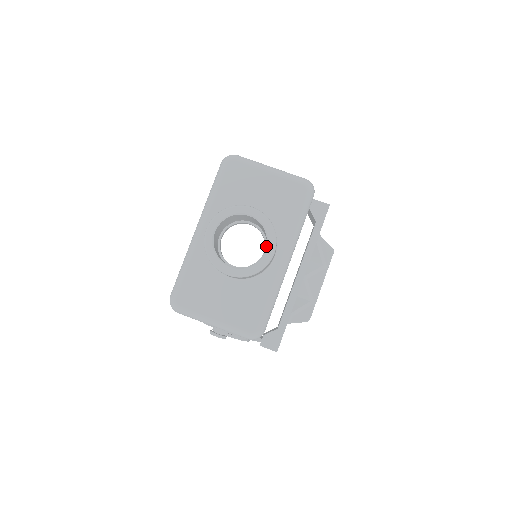
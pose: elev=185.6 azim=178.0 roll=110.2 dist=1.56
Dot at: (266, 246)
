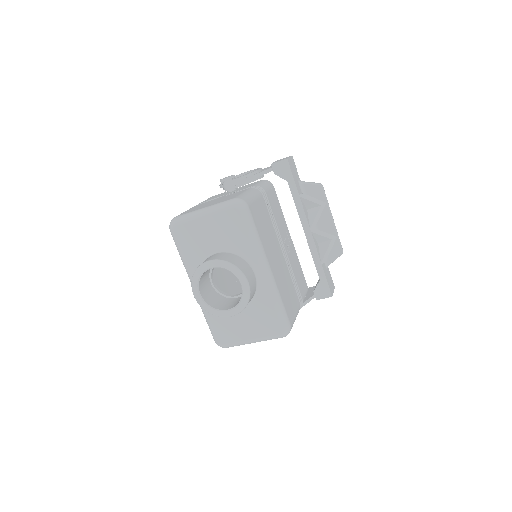
Dot at: (239, 281)
